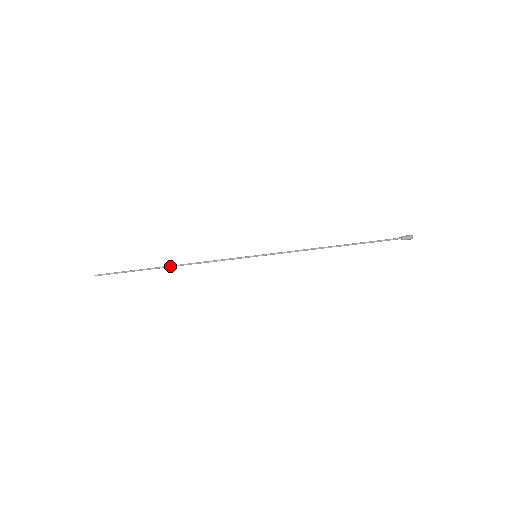
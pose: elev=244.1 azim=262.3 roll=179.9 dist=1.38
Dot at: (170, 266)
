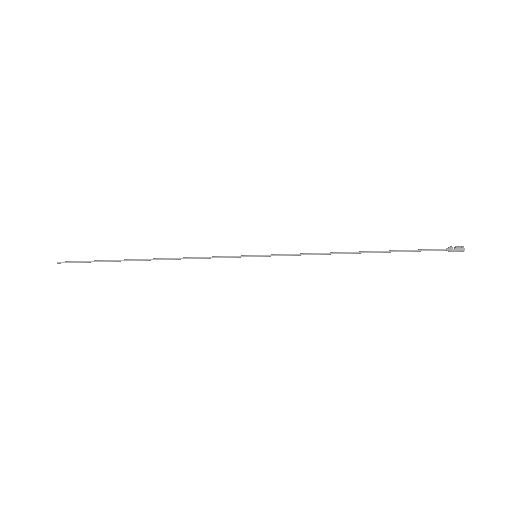
Dot at: (148, 260)
